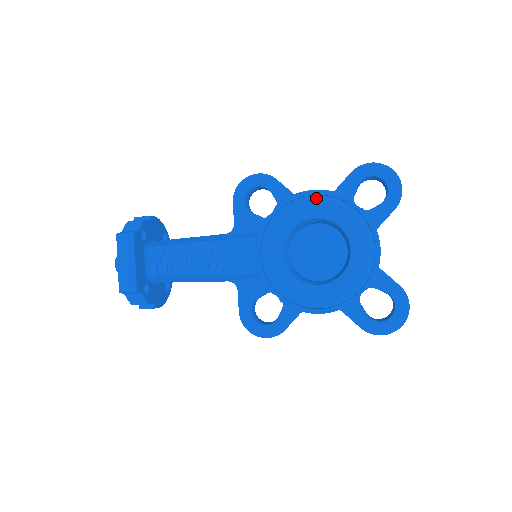
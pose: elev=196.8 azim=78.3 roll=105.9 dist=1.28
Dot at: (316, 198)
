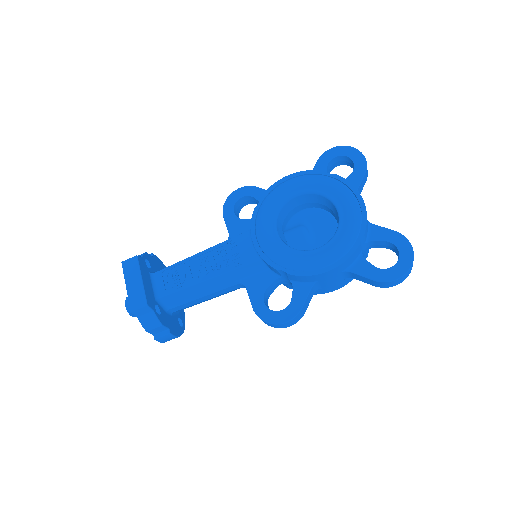
Dot at: (292, 180)
